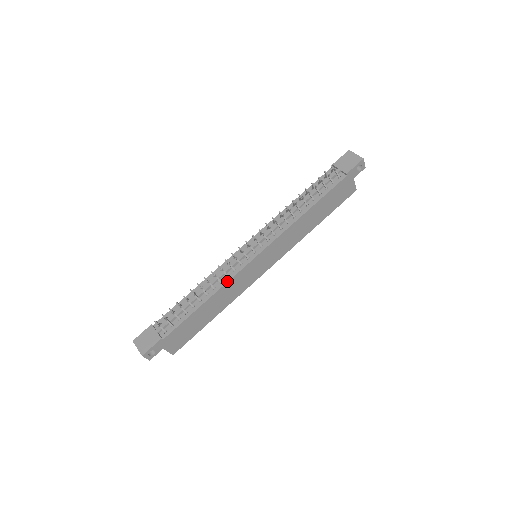
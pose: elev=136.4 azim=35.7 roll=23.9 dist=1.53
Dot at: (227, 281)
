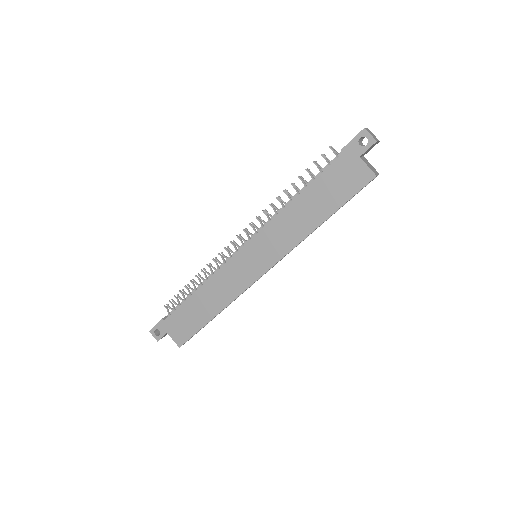
Dot at: (215, 272)
